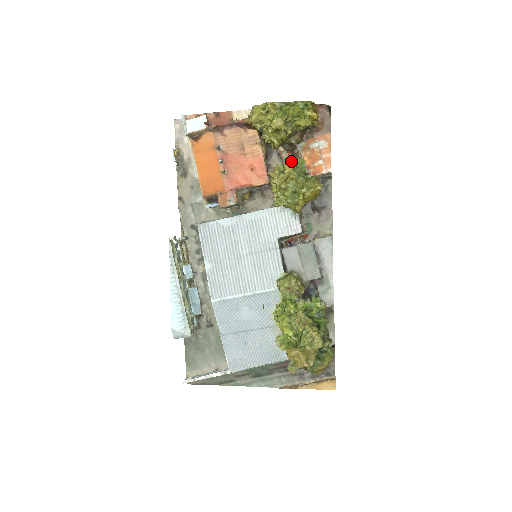
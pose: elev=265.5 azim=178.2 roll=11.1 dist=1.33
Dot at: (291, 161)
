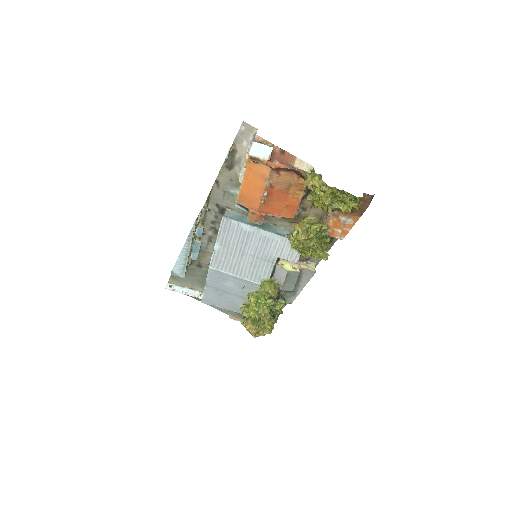
Dot at: (318, 230)
